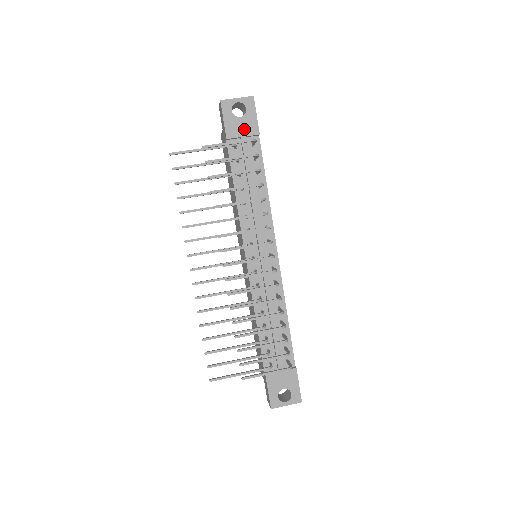
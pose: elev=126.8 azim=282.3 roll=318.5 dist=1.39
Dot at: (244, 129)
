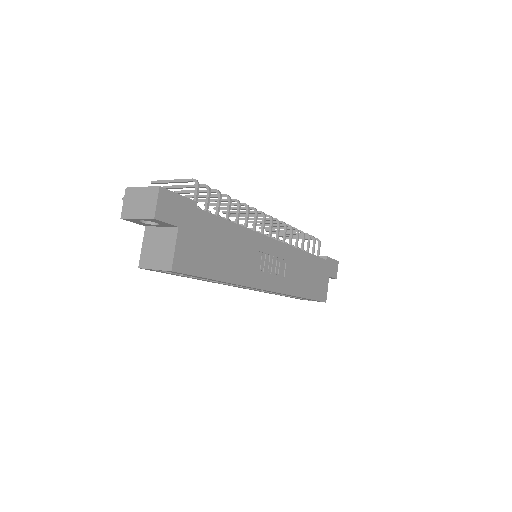
Dot at: occluded
